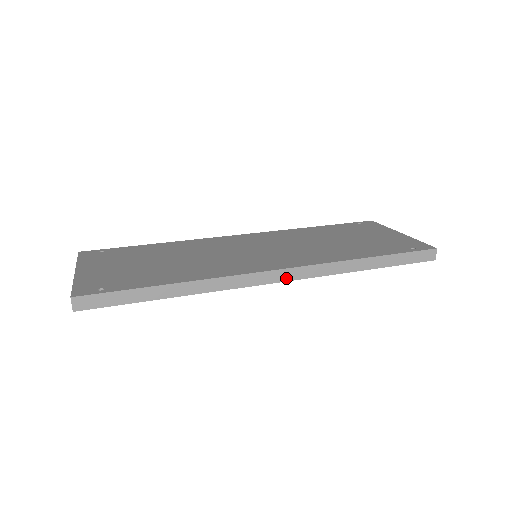
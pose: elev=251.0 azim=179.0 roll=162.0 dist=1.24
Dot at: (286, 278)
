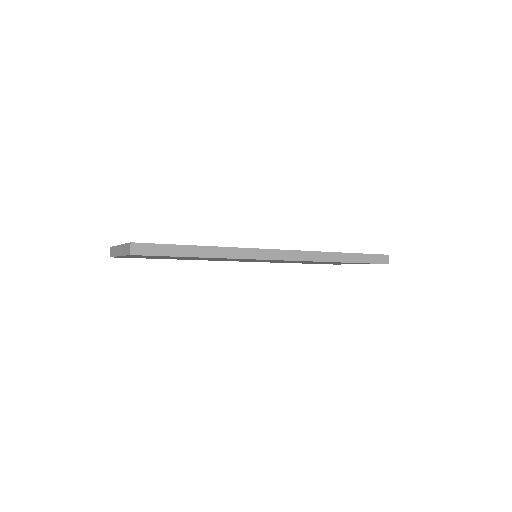
Dot at: (286, 258)
